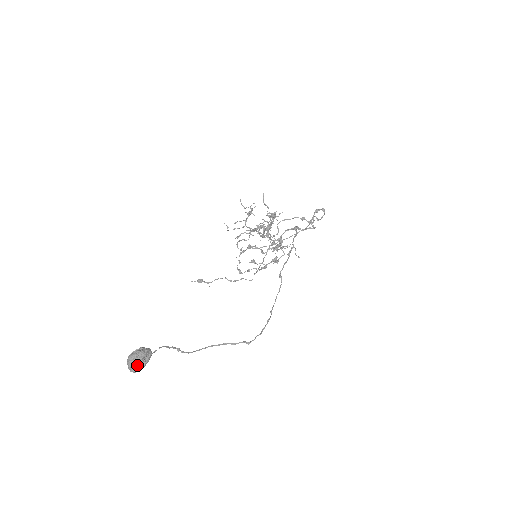
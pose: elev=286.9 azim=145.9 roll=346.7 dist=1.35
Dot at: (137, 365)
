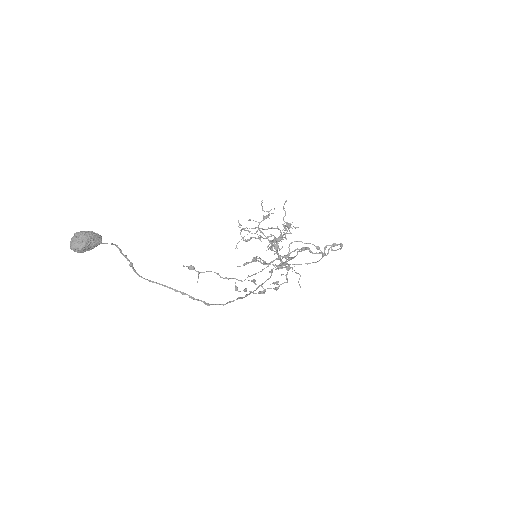
Dot at: (80, 242)
